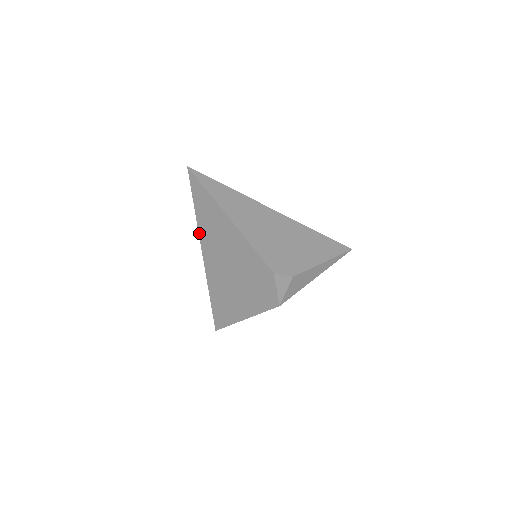
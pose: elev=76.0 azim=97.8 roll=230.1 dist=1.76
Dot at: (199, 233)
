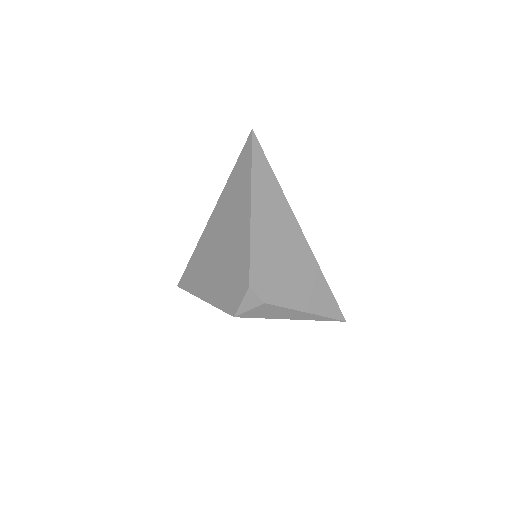
Dot at: (221, 196)
